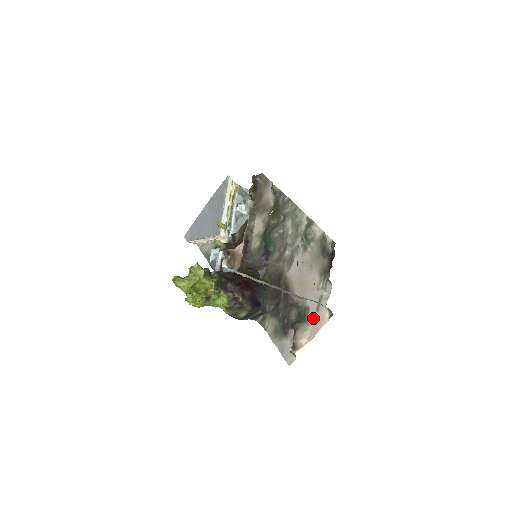
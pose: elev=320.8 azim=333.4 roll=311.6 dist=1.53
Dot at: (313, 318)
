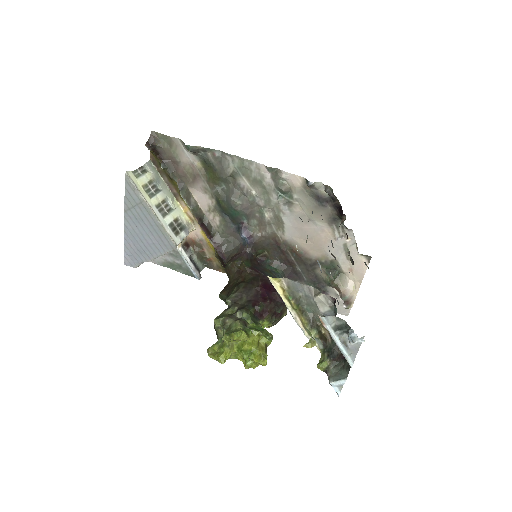
Dot at: (348, 268)
